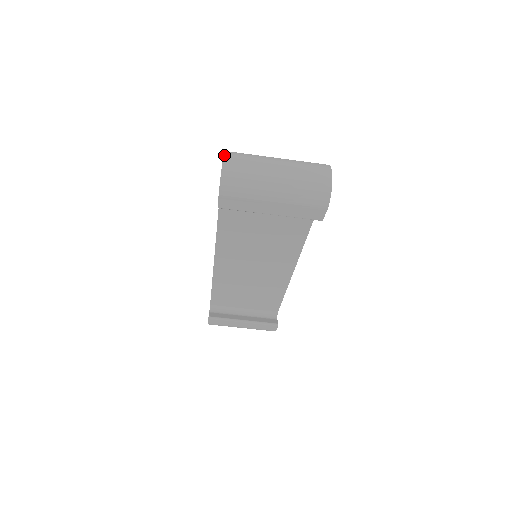
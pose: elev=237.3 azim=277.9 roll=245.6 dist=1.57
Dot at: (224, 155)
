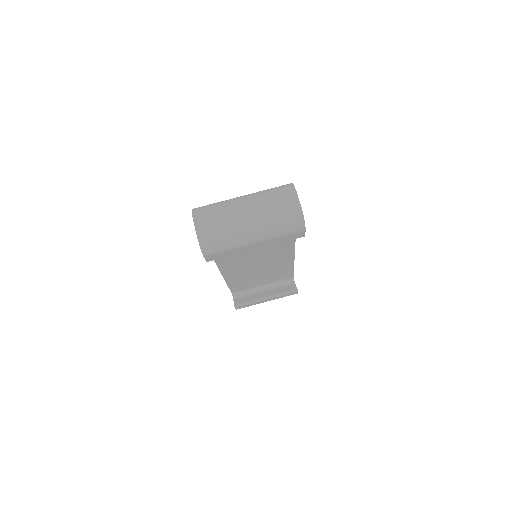
Dot at: (193, 218)
